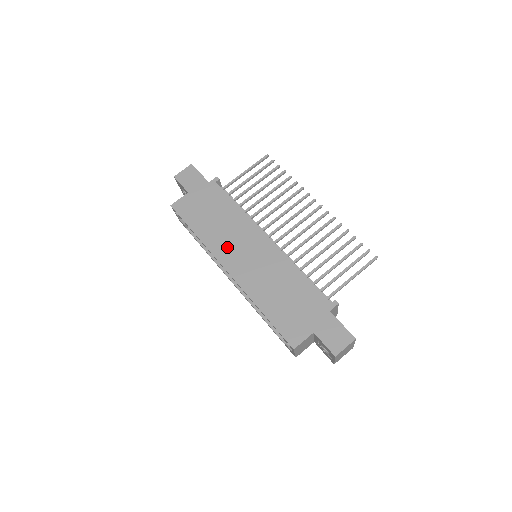
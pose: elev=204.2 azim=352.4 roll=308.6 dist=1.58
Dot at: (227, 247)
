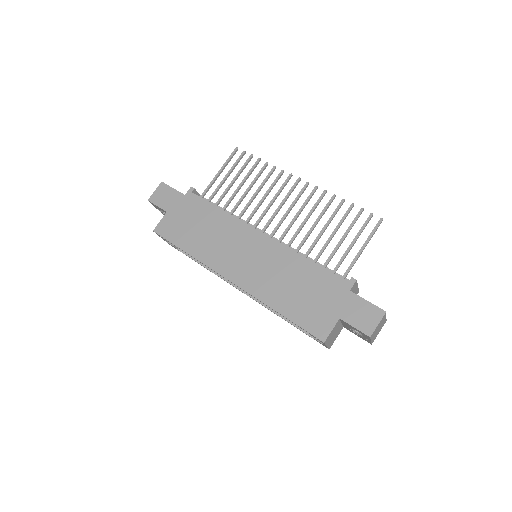
Dot at: (223, 256)
